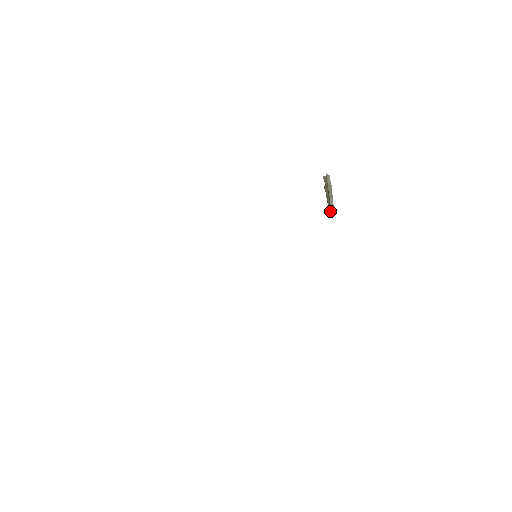
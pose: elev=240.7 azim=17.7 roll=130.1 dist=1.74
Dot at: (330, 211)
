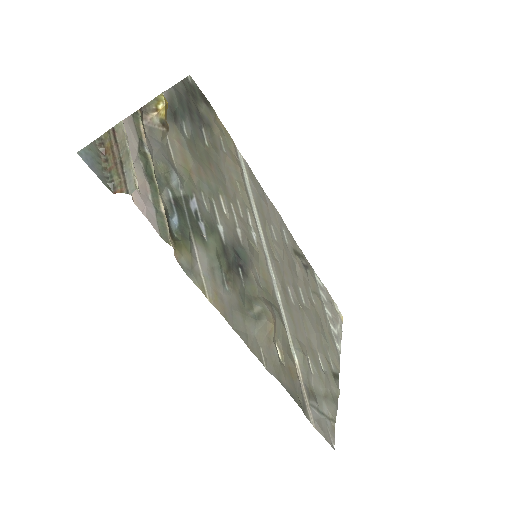
Dot at: (121, 190)
